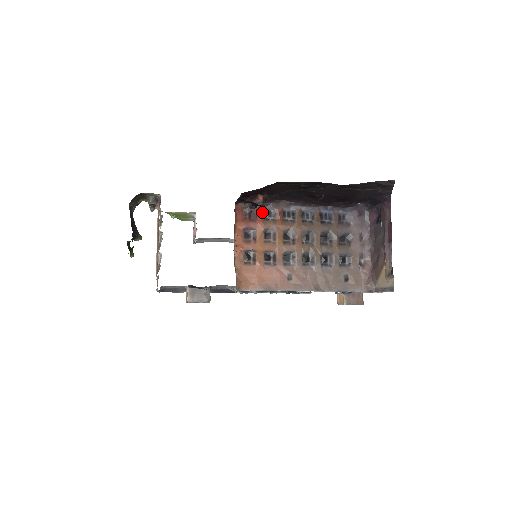
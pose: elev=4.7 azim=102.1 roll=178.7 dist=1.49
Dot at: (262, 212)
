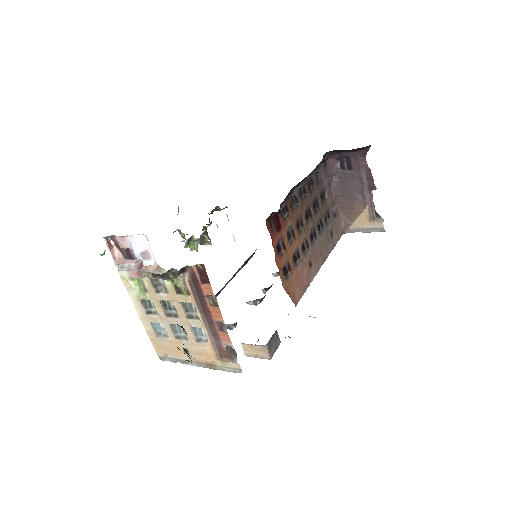
Dot at: (280, 214)
